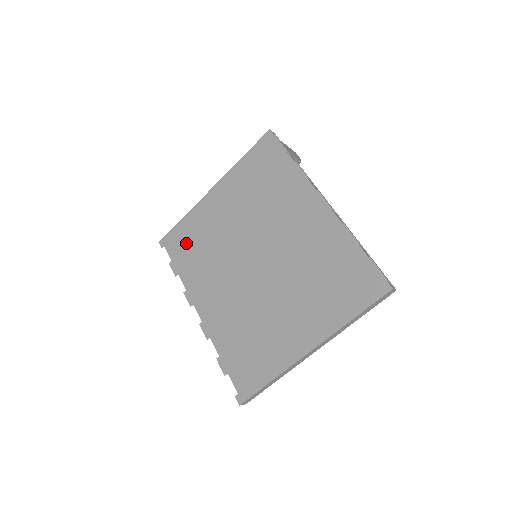
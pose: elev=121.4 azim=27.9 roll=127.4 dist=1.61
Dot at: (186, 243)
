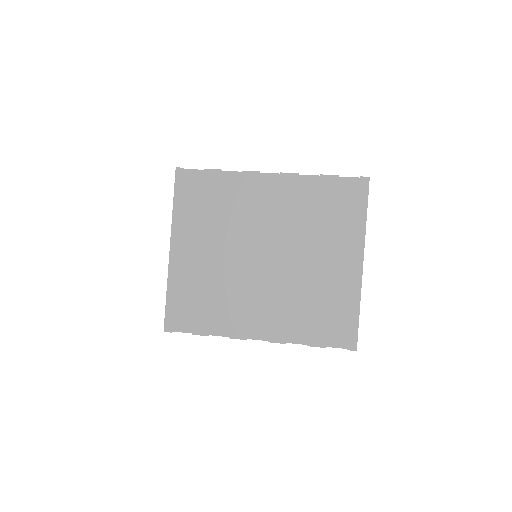
Dot at: (188, 307)
